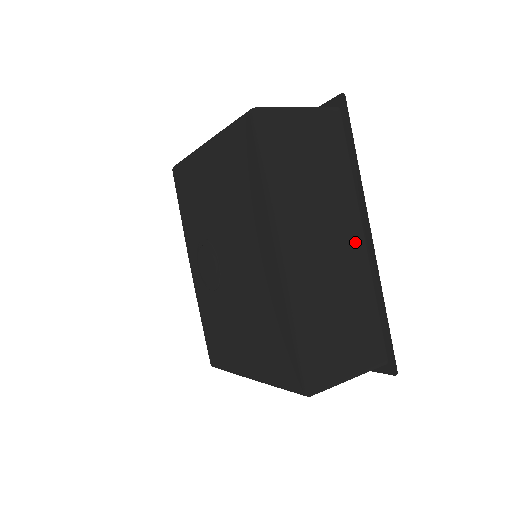
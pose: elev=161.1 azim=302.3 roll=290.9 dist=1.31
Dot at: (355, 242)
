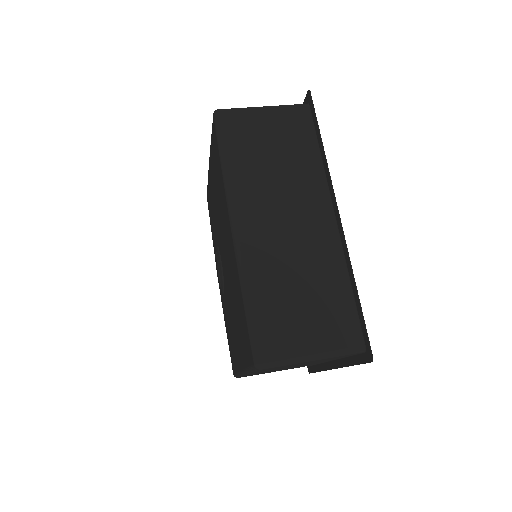
Dot at: (323, 221)
